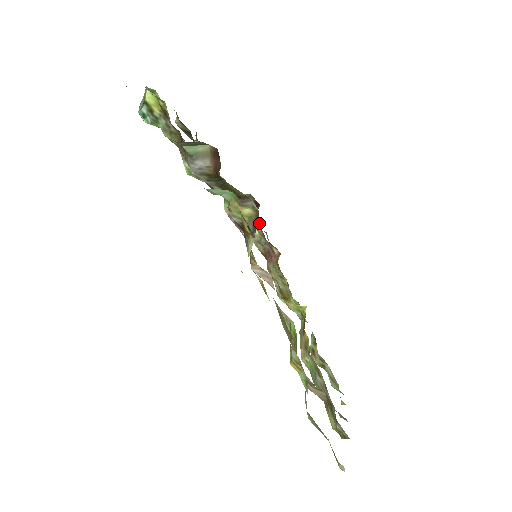
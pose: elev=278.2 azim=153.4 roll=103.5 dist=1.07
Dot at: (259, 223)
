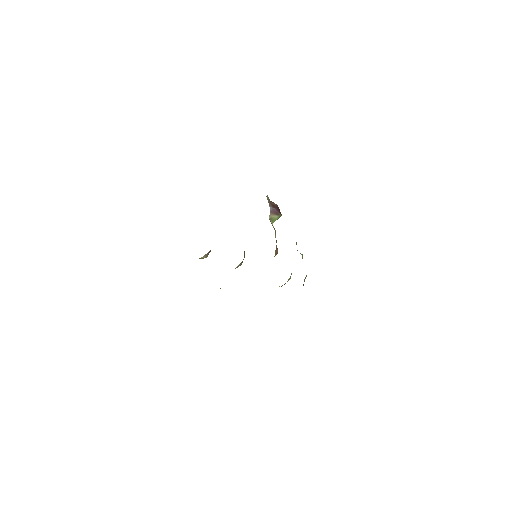
Dot at: occluded
